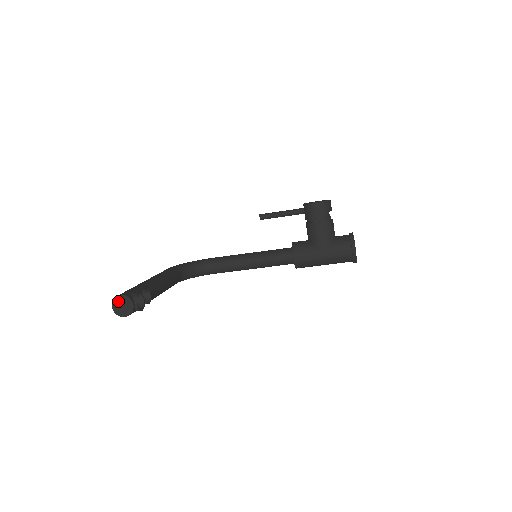
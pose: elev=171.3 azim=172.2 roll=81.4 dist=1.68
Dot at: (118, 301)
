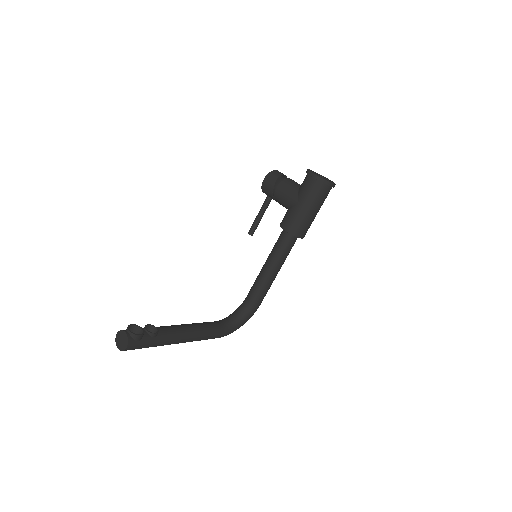
Dot at: (118, 340)
